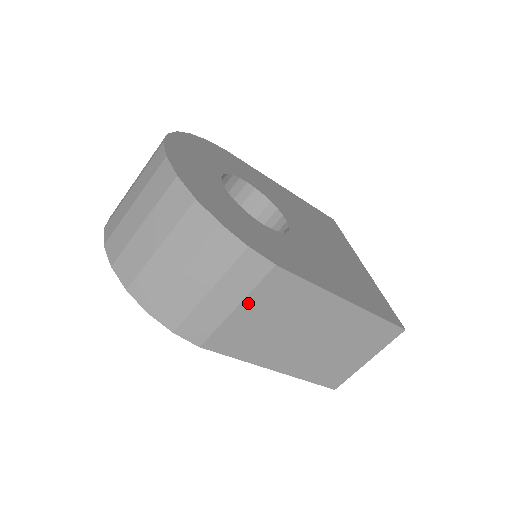
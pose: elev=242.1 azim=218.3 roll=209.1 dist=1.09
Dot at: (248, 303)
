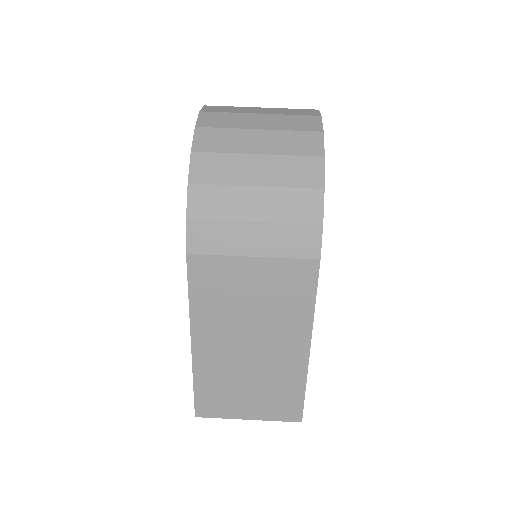
Dot at: (265, 264)
